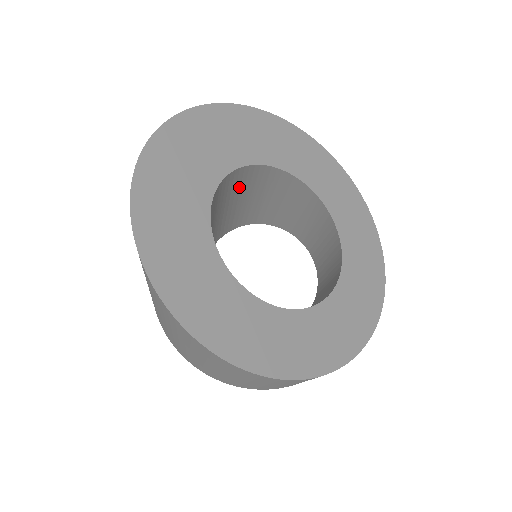
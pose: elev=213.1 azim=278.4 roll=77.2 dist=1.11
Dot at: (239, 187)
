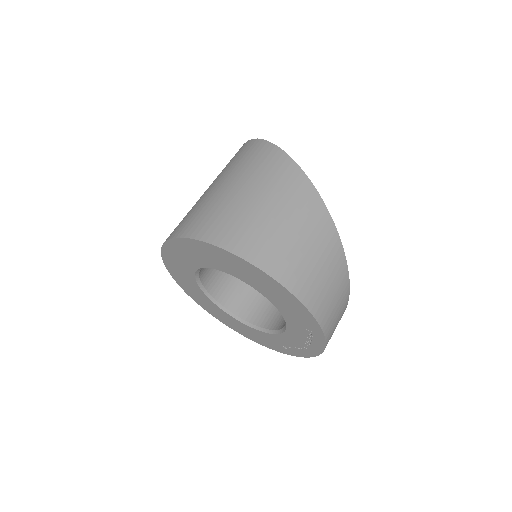
Dot at: occluded
